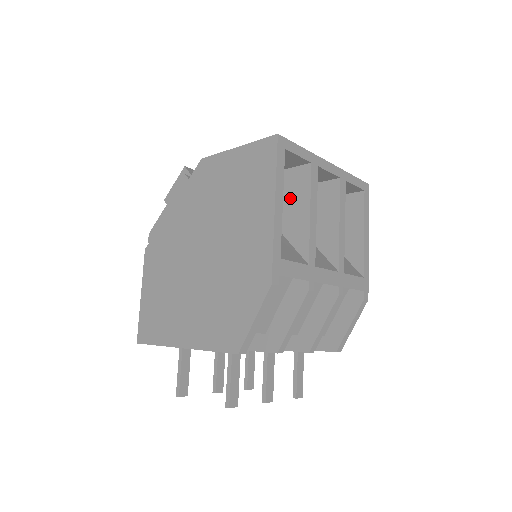
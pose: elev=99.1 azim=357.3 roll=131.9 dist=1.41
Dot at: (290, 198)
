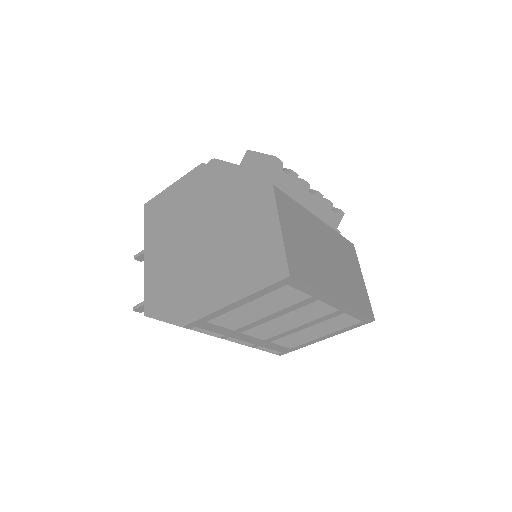
Dot at: occluded
